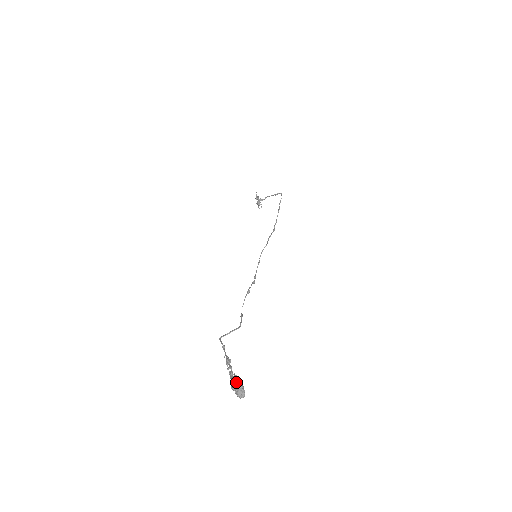
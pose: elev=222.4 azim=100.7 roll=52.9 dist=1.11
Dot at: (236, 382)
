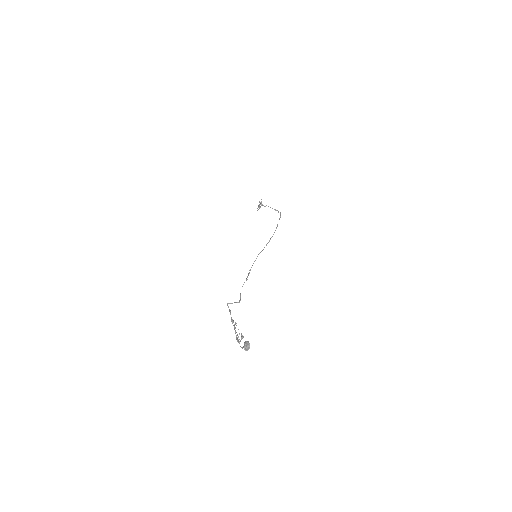
Dot at: (247, 341)
